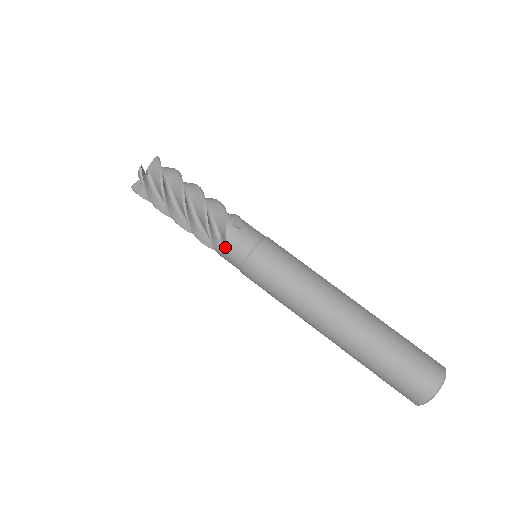
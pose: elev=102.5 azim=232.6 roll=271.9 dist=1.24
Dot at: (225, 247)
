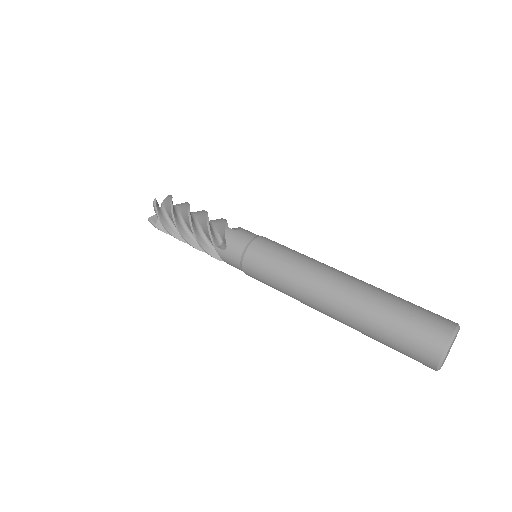
Dot at: (226, 247)
